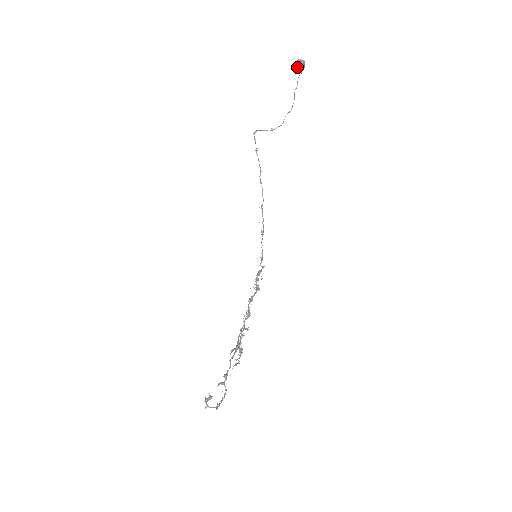
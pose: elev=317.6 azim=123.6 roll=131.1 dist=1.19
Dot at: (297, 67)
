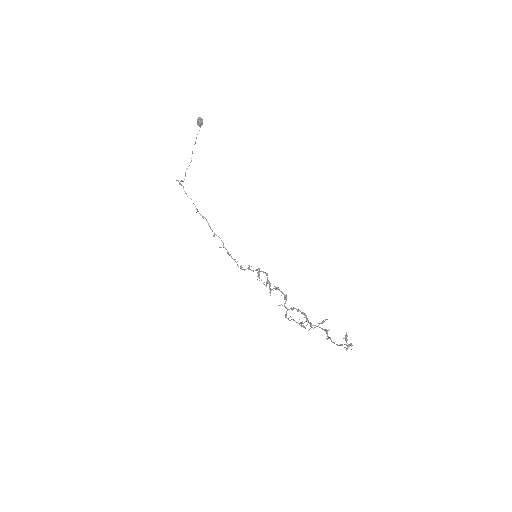
Dot at: (199, 123)
